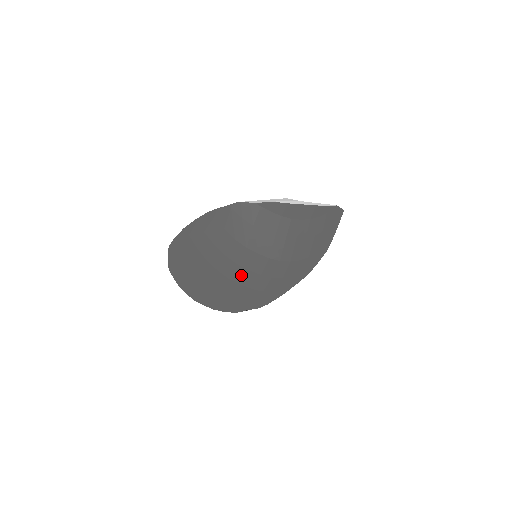
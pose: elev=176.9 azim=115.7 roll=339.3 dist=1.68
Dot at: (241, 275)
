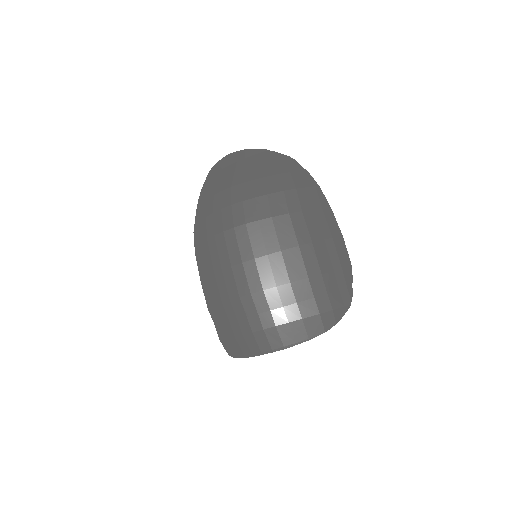
Dot at: (200, 233)
